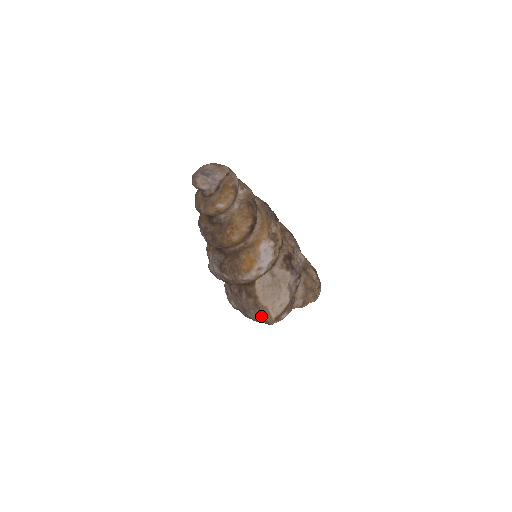
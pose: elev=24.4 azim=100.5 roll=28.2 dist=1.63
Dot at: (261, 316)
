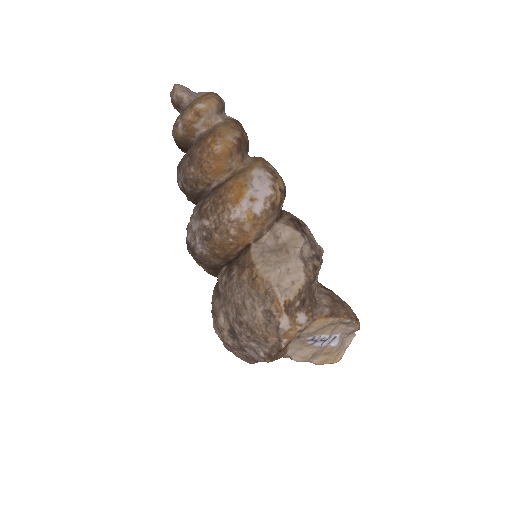
Dot at: (262, 306)
